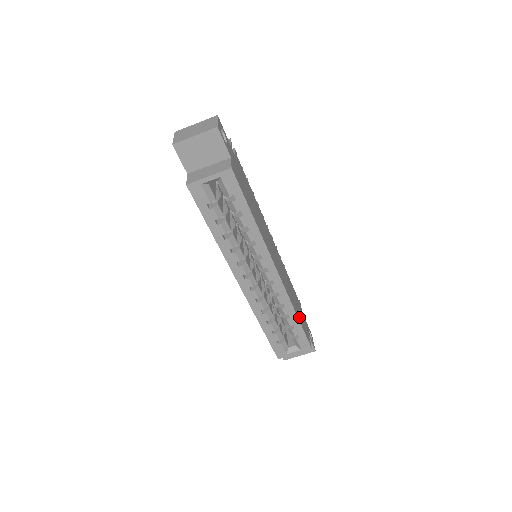
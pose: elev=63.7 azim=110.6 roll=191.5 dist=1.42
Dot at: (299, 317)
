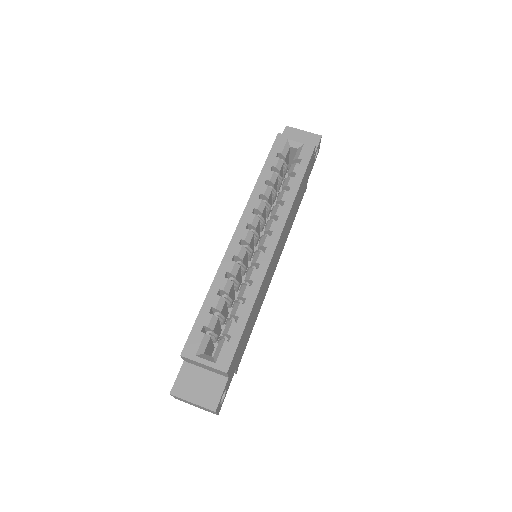
Dot at: (247, 325)
